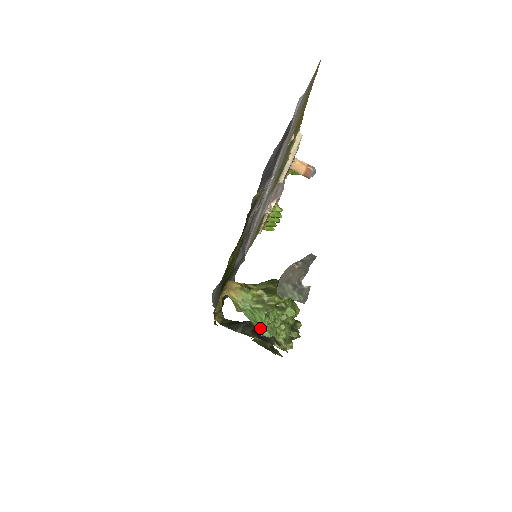
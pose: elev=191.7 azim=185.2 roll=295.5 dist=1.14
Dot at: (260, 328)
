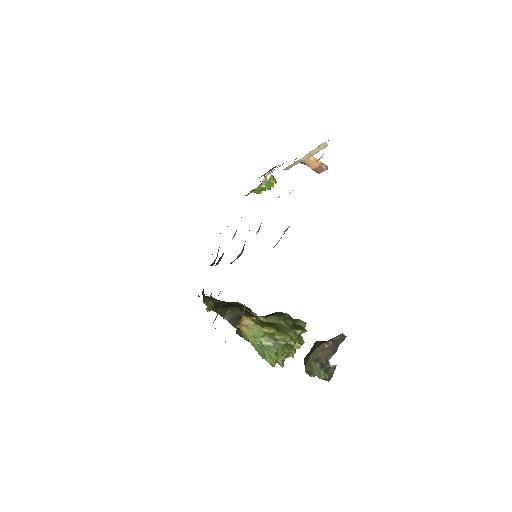
Dot at: occluded
